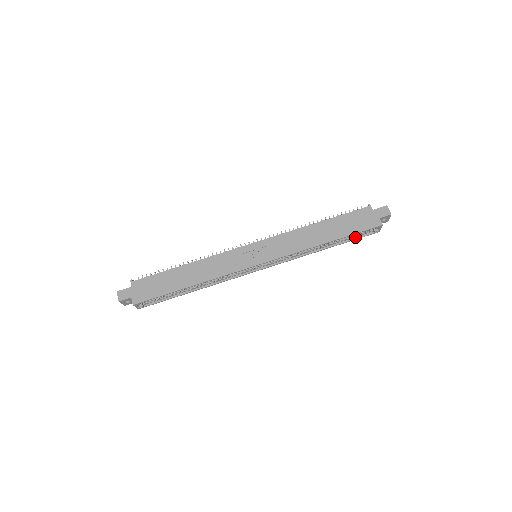
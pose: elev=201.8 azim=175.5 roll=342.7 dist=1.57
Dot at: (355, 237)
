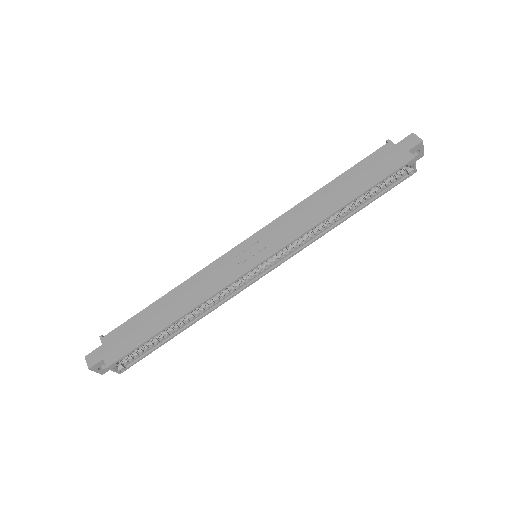
Dot at: (384, 189)
